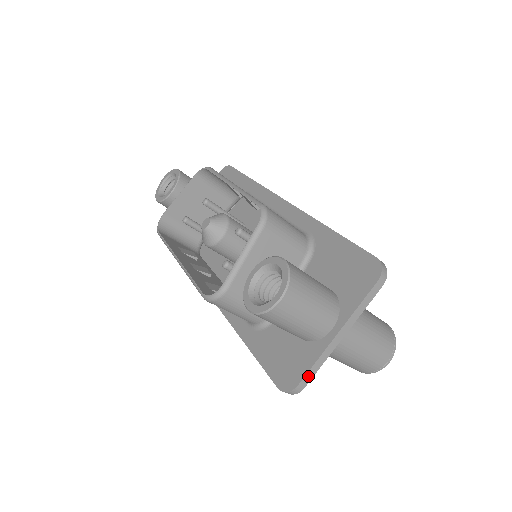
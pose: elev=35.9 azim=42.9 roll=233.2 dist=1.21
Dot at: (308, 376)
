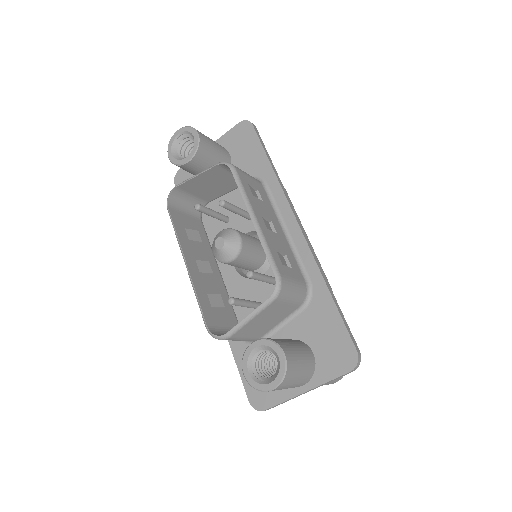
Dot at: (274, 406)
